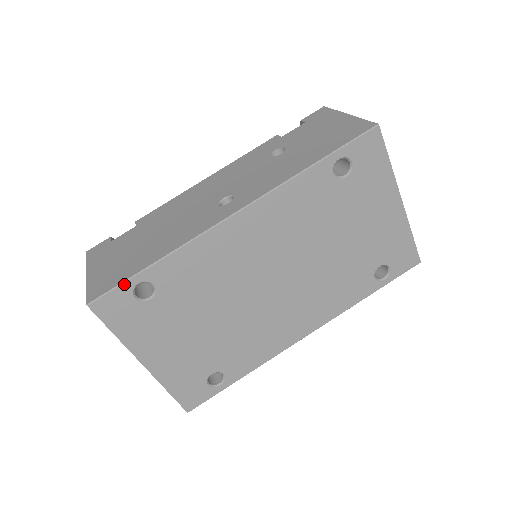
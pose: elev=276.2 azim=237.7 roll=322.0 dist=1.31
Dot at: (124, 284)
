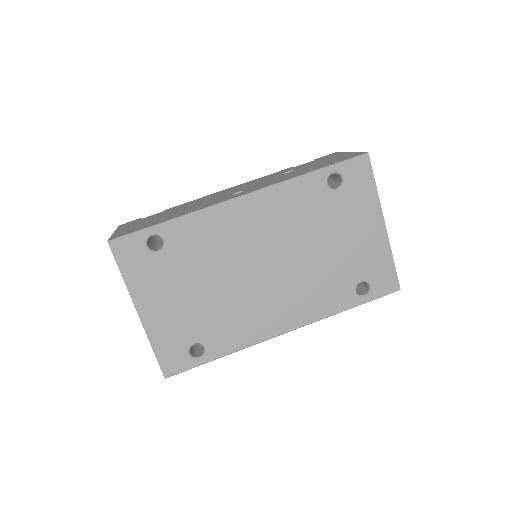
Dot at: (141, 232)
